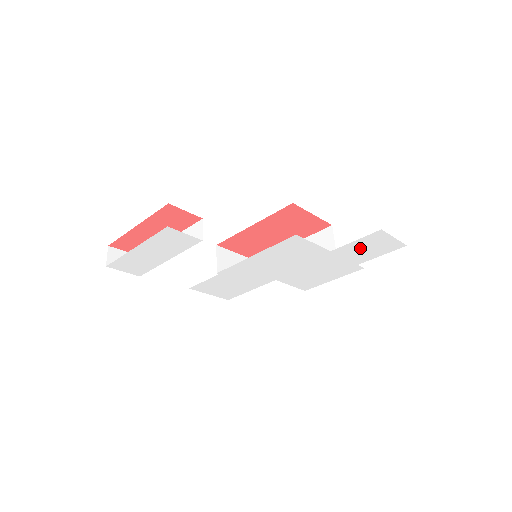
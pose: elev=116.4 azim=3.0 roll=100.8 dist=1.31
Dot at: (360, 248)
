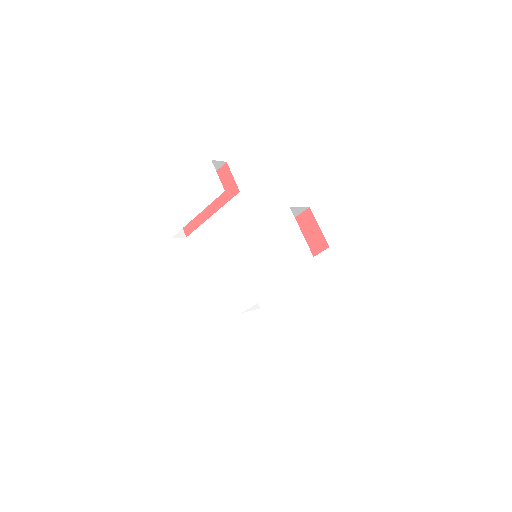
Dot at: (342, 263)
